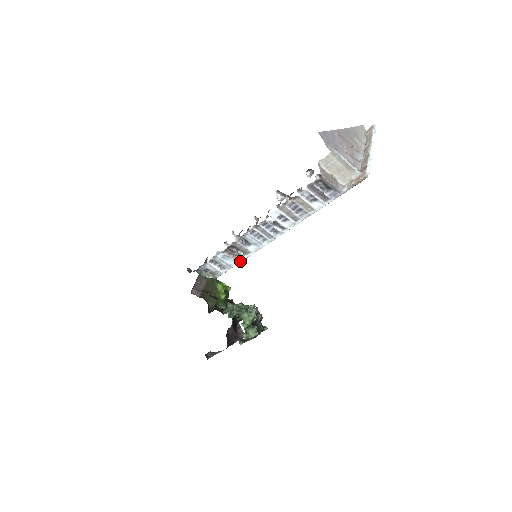
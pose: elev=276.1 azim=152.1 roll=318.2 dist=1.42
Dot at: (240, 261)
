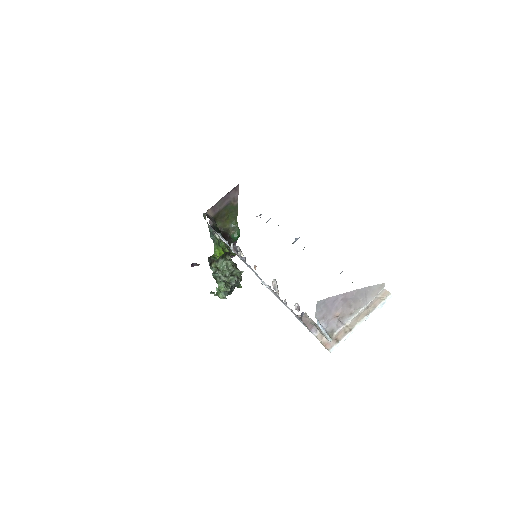
Dot at: occluded
